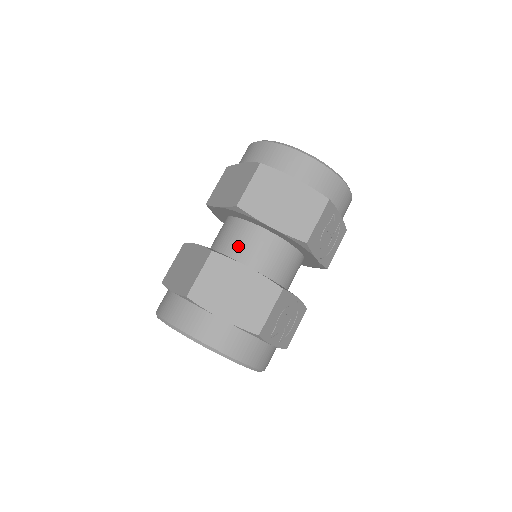
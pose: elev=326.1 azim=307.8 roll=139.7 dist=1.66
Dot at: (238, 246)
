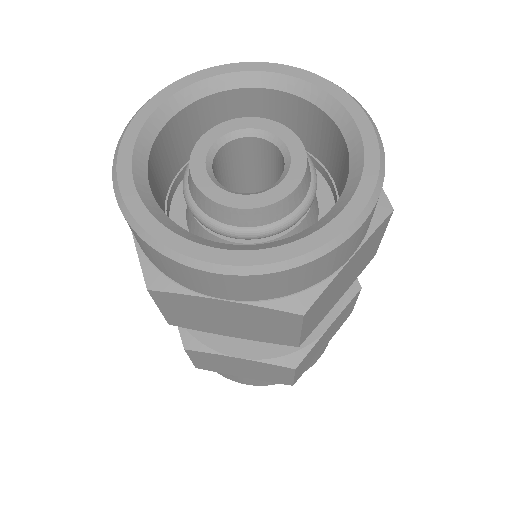
Dot at: occluded
